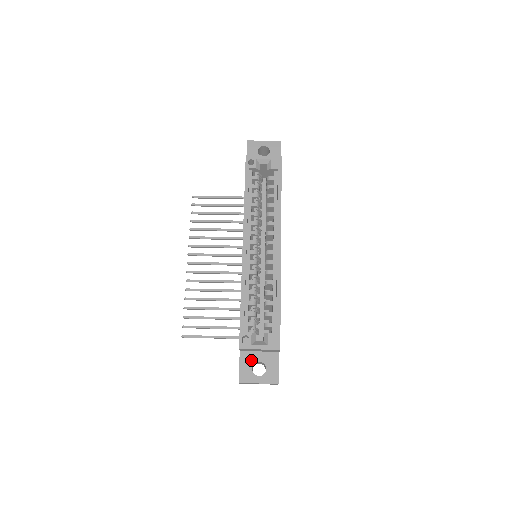
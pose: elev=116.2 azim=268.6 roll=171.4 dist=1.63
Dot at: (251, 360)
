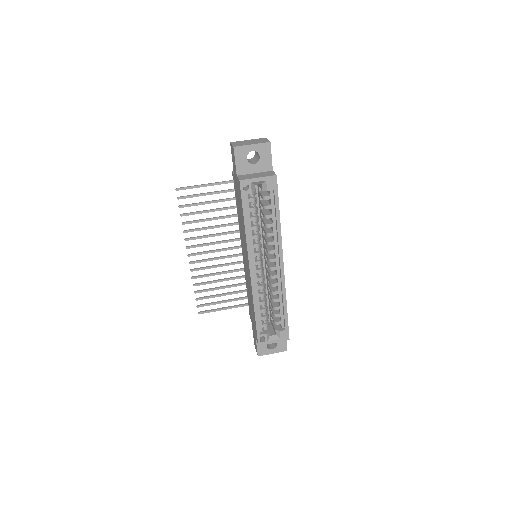
Dot at: occluded
